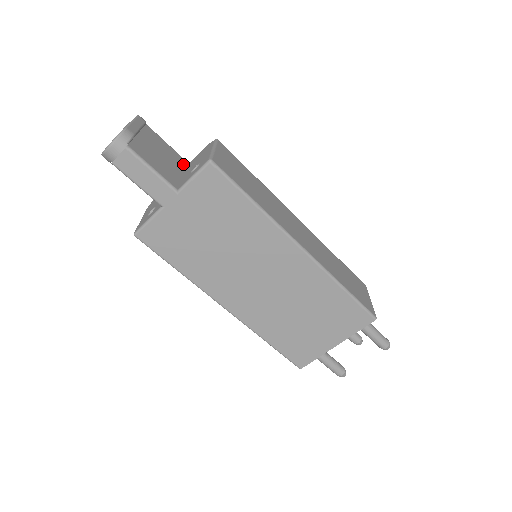
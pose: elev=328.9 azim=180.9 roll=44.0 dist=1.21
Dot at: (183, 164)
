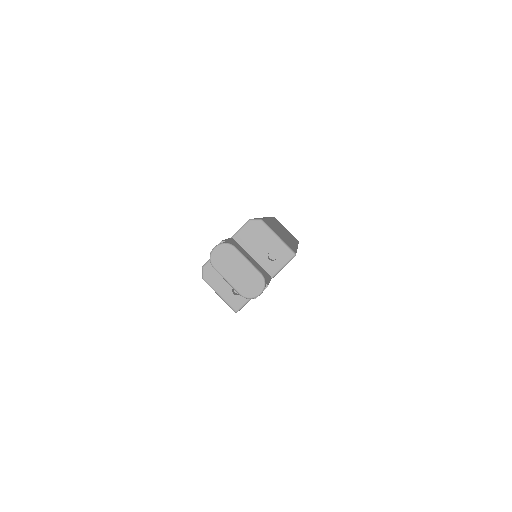
Dot at: (239, 245)
